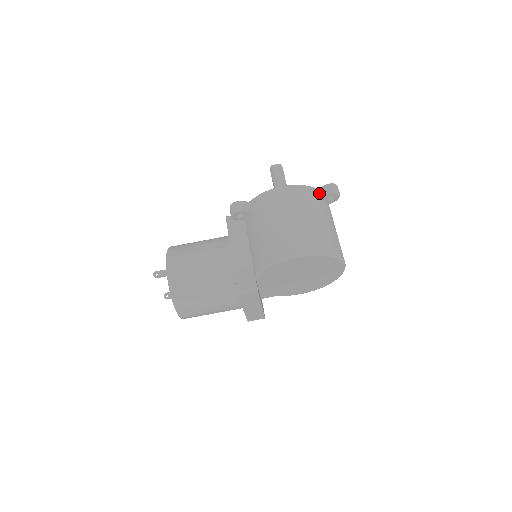
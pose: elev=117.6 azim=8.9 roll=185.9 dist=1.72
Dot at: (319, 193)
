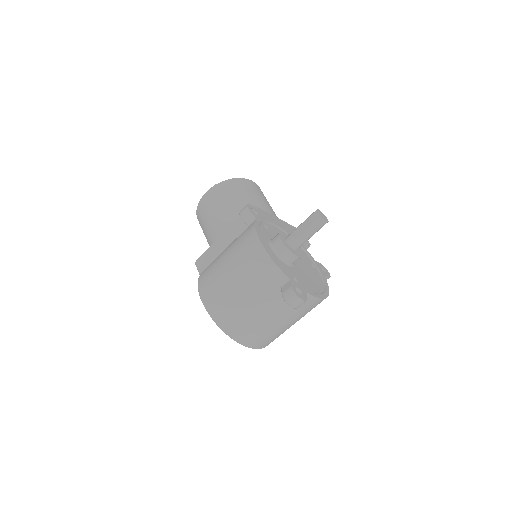
Dot at: (284, 283)
